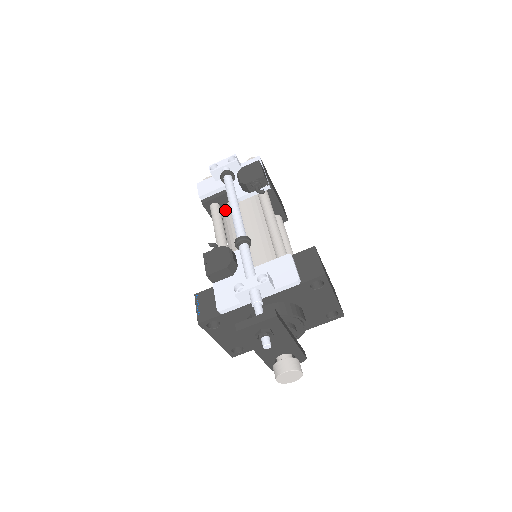
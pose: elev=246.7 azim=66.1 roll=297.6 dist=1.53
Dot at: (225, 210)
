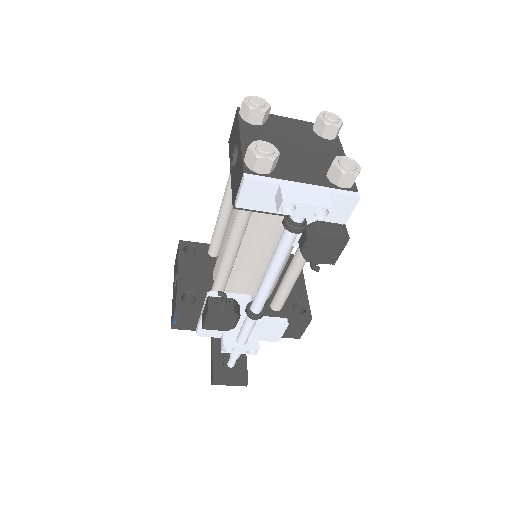
Dot at: occluded
